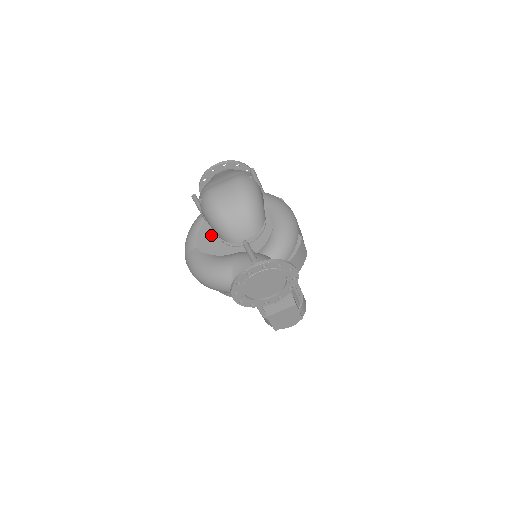
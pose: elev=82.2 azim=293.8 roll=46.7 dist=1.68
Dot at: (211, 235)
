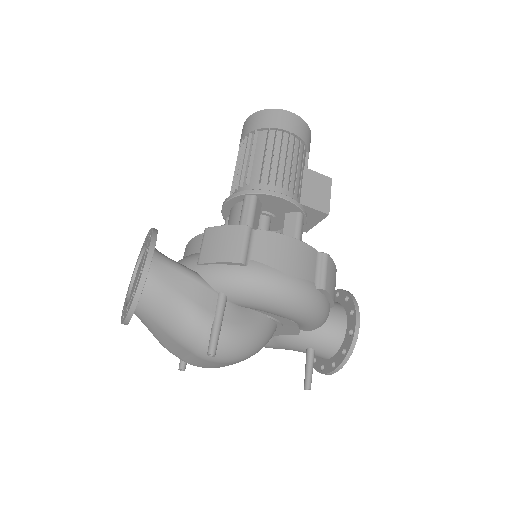
Dot at: occluded
